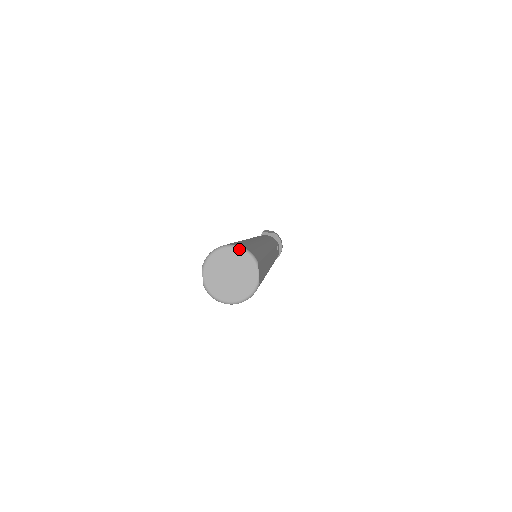
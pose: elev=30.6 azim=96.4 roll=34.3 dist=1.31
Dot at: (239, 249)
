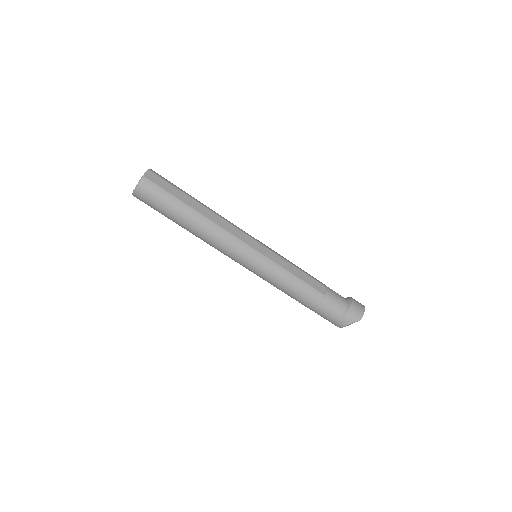
Dot at: occluded
